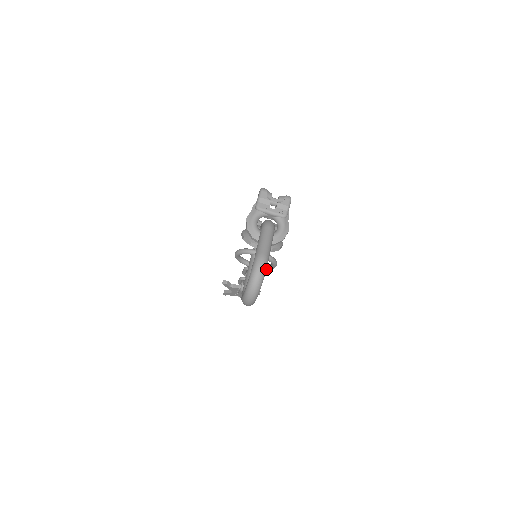
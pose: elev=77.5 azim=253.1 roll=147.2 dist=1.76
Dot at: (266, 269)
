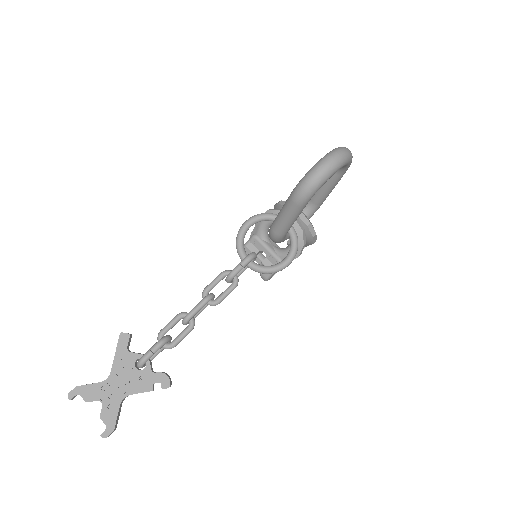
Dot at: (269, 268)
